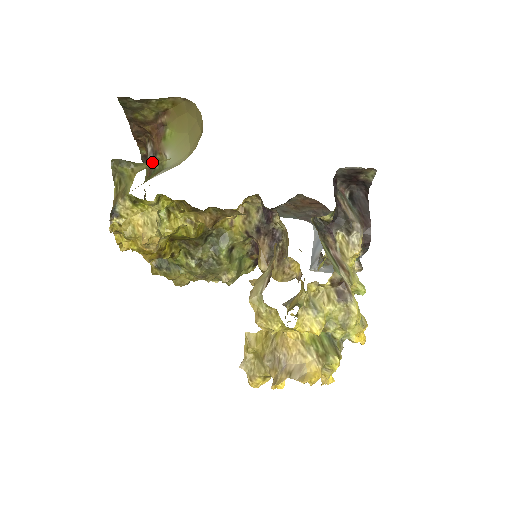
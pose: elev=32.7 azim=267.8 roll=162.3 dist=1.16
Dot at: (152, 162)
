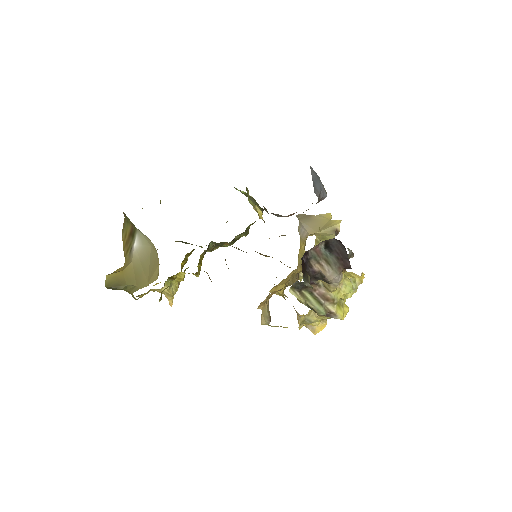
Dot at: occluded
